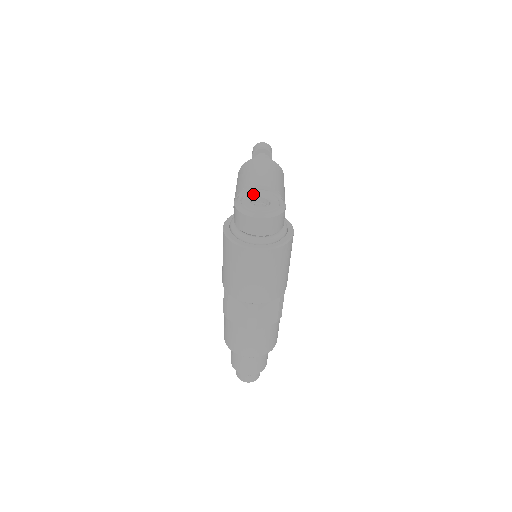
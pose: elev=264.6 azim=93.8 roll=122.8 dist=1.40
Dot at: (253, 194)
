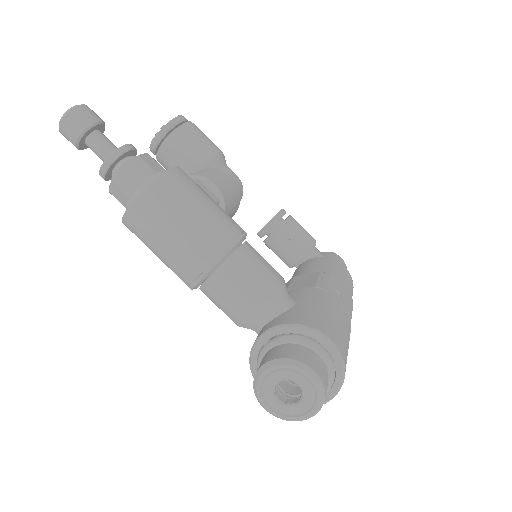
Dot at: (267, 387)
